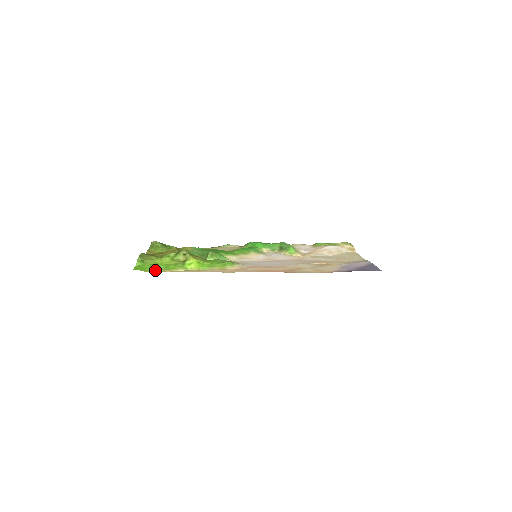
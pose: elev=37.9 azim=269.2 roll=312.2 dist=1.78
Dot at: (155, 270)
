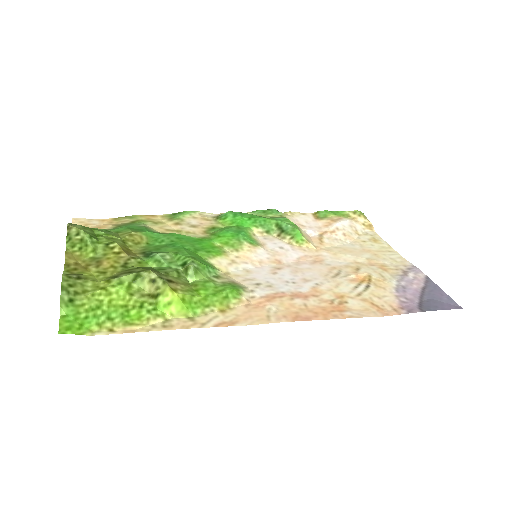
Dot at: (104, 327)
